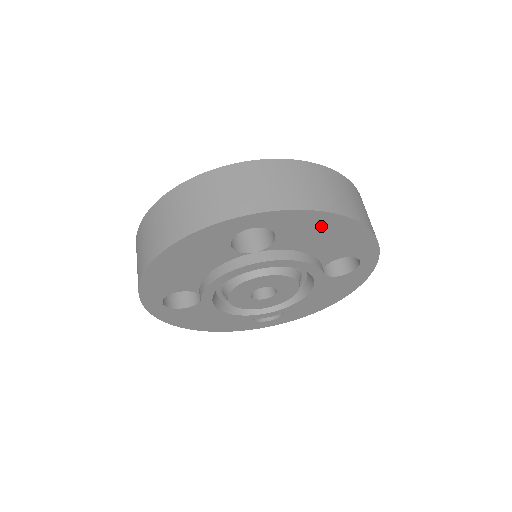
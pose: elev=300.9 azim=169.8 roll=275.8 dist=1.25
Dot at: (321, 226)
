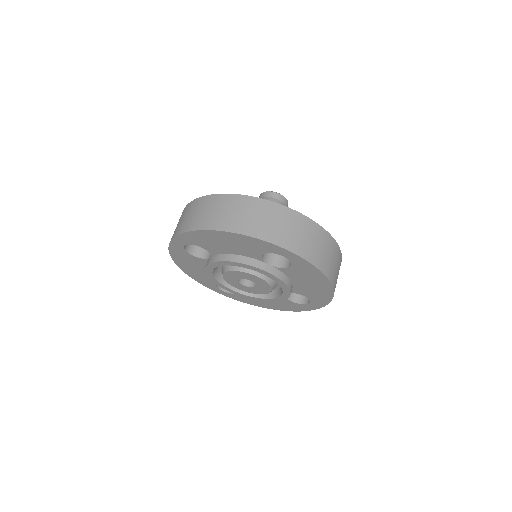
Dot at: (315, 279)
